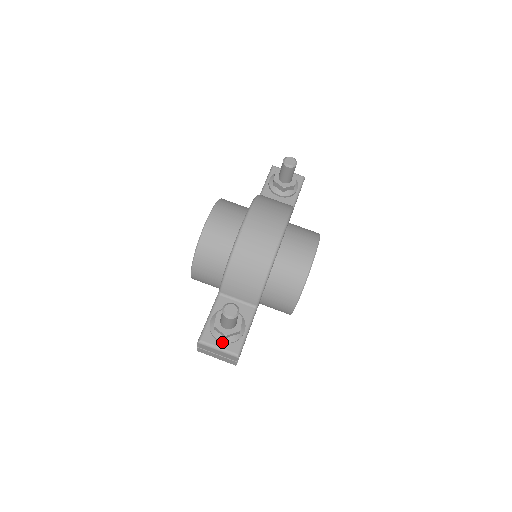
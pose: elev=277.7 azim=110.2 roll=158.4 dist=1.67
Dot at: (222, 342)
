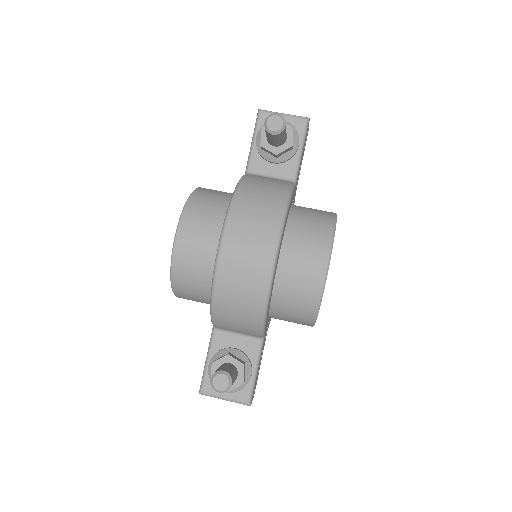
Dot at: (227, 392)
